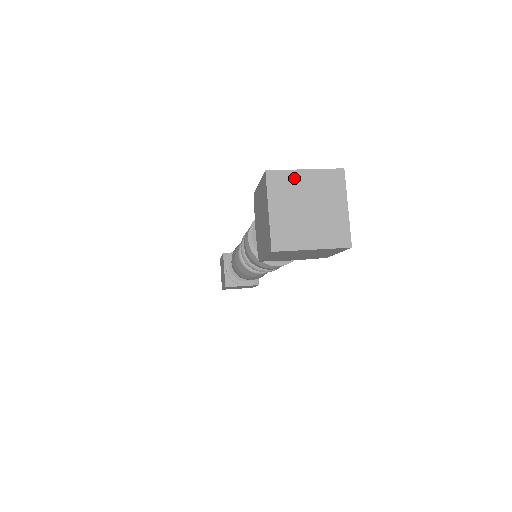
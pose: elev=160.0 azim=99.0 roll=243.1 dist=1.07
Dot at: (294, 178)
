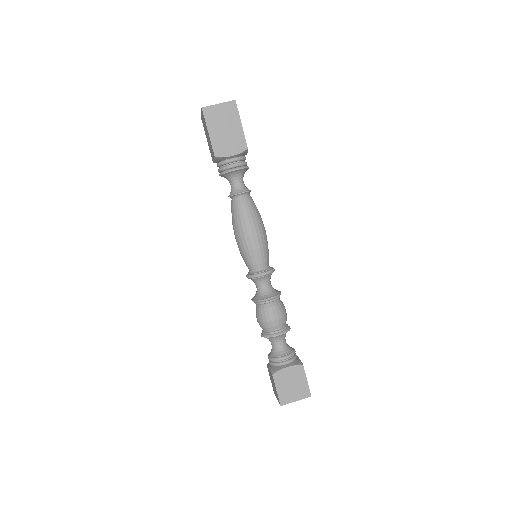
Dot at: (291, 401)
